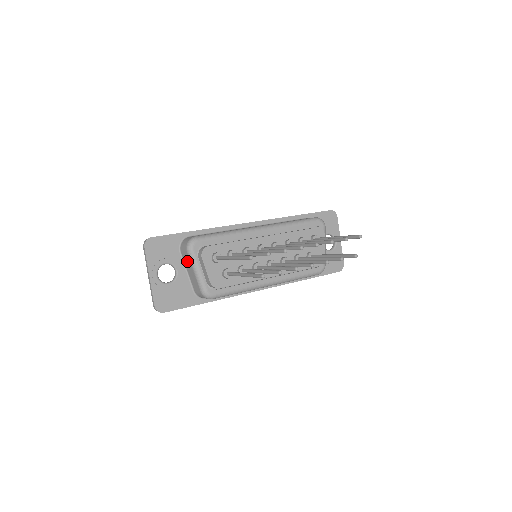
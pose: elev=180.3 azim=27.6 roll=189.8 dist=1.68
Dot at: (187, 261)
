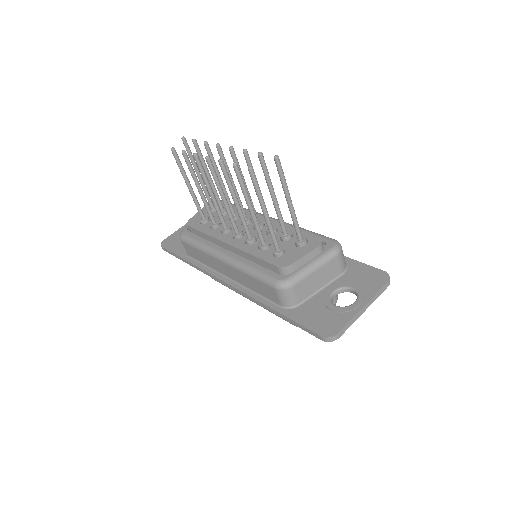
Dot at: occluded
